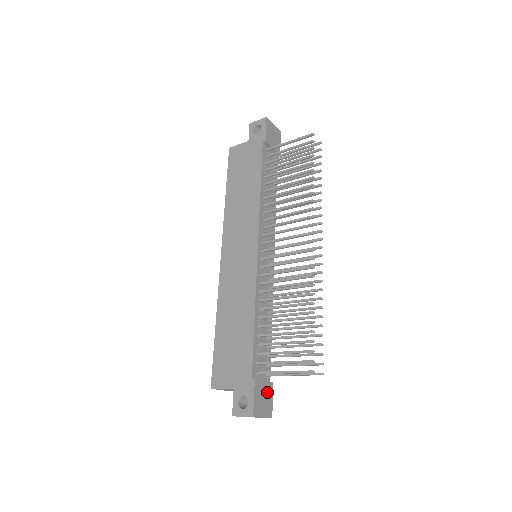
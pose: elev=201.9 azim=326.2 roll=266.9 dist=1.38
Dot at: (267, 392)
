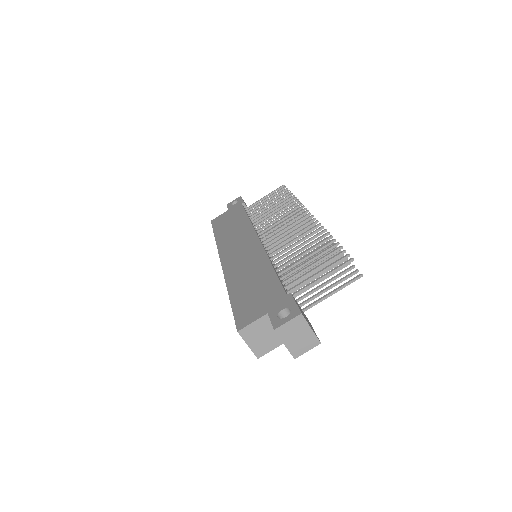
Dot at: (306, 318)
